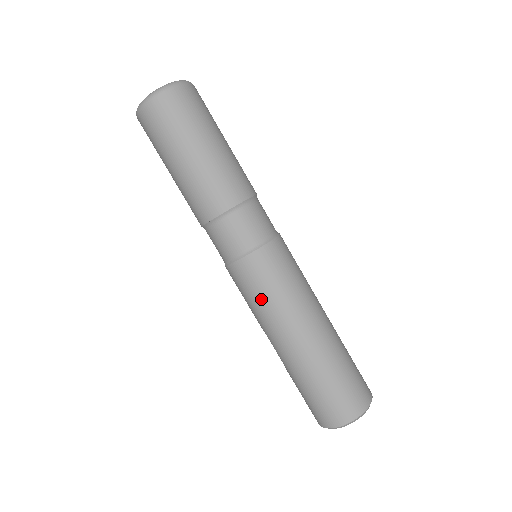
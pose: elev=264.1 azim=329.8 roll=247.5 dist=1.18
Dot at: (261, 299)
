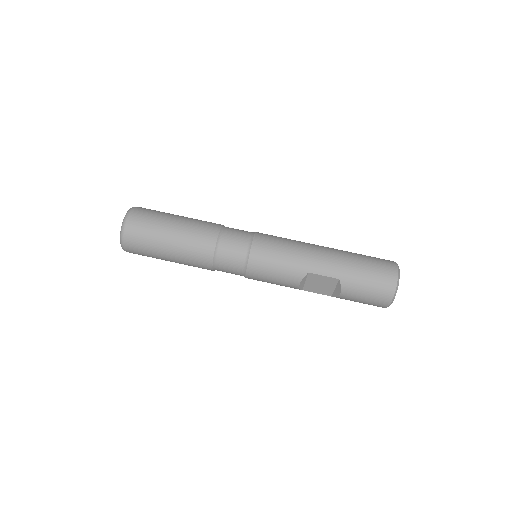
Dot at: (285, 248)
